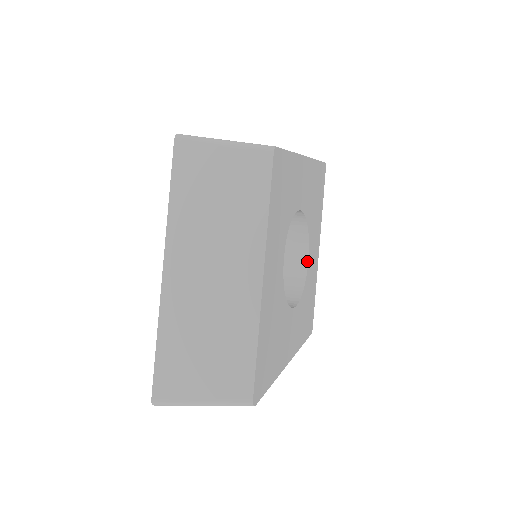
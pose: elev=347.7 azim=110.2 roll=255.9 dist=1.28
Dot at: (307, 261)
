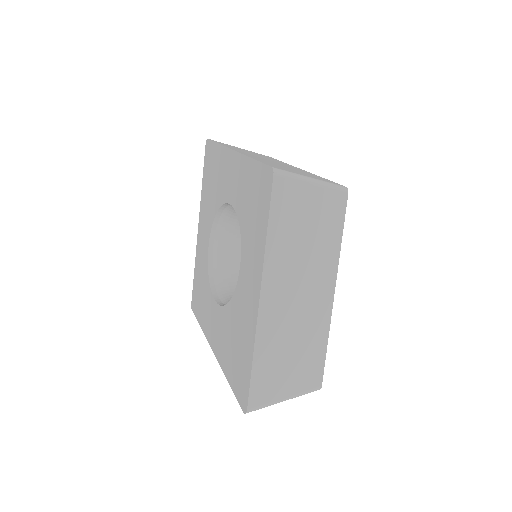
Dot at: occluded
